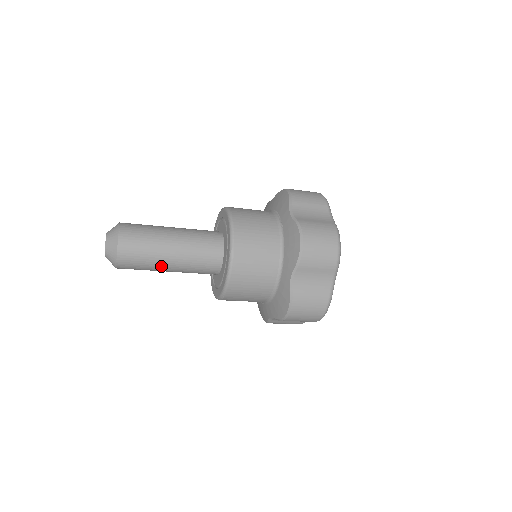
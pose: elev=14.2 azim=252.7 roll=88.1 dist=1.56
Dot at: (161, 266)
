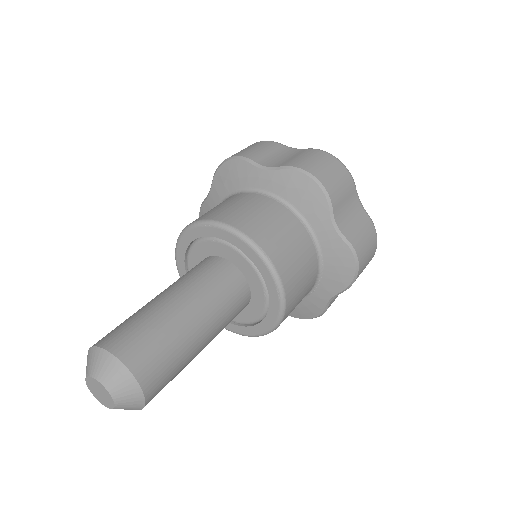
Dot at: occluded
